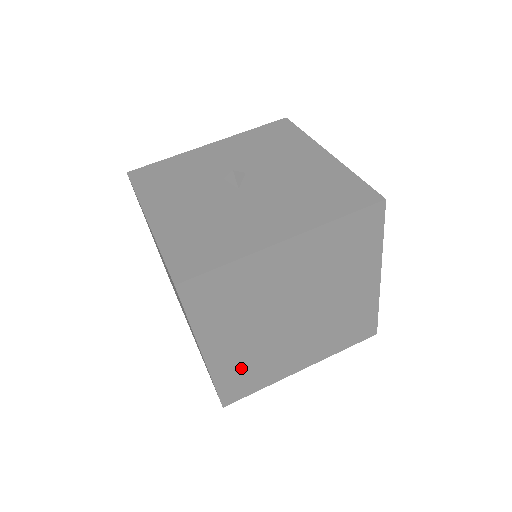
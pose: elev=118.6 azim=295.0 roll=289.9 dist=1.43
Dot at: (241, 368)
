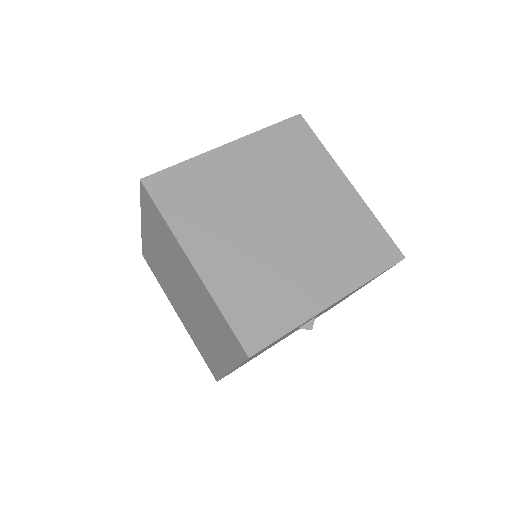
Dot at: (246, 289)
